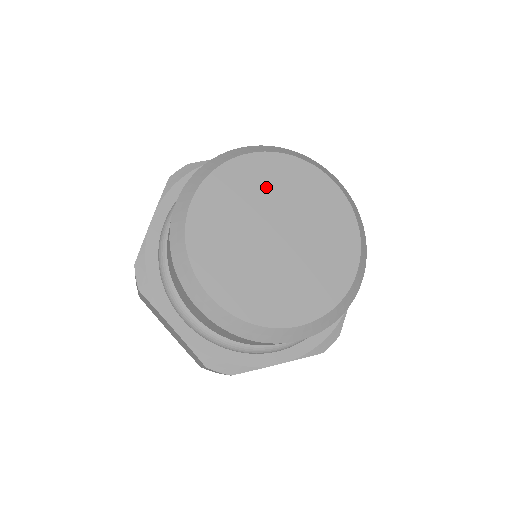
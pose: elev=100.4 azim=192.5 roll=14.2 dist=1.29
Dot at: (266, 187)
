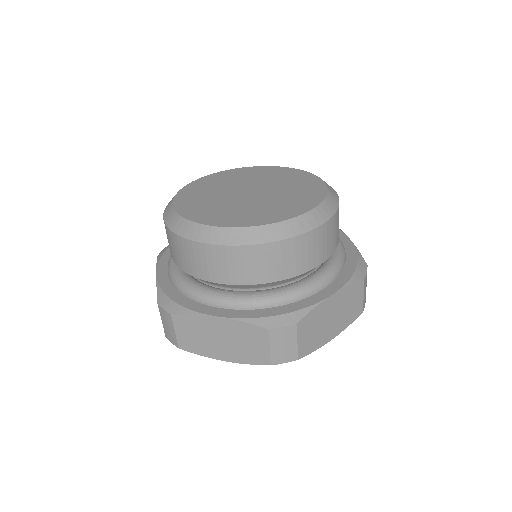
Dot at: (223, 182)
